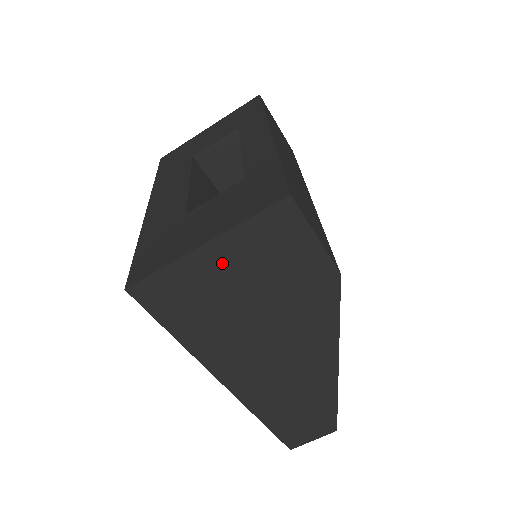
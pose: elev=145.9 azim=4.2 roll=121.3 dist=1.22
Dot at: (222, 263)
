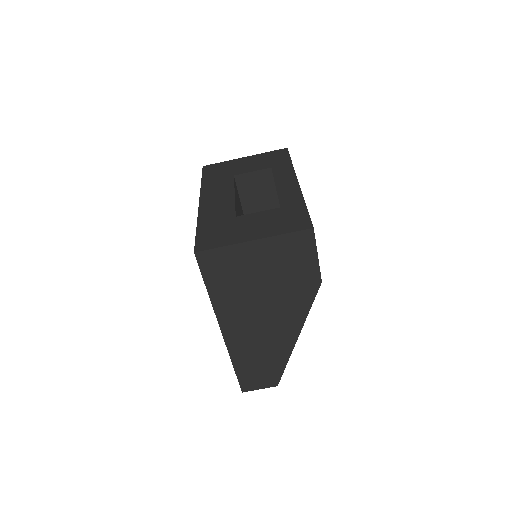
Dot at: (259, 254)
